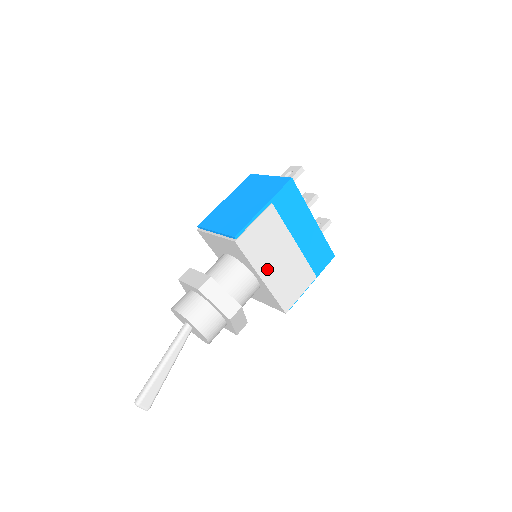
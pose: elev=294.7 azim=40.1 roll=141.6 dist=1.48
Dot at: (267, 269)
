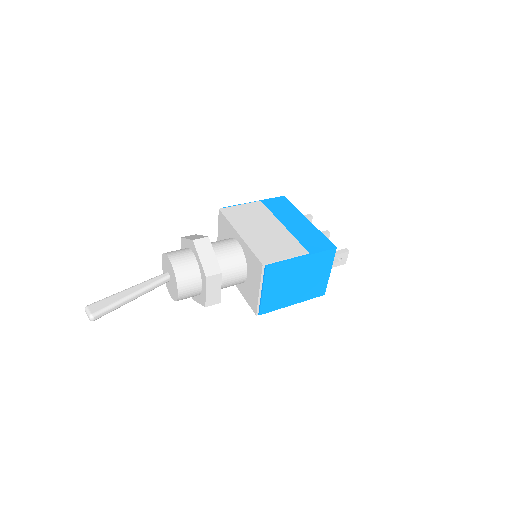
Dot at: (247, 231)
